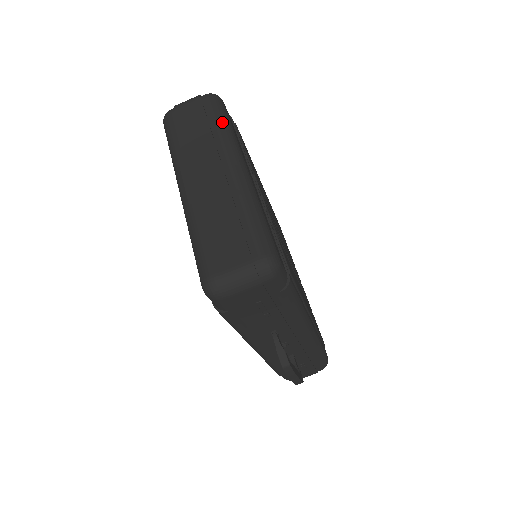
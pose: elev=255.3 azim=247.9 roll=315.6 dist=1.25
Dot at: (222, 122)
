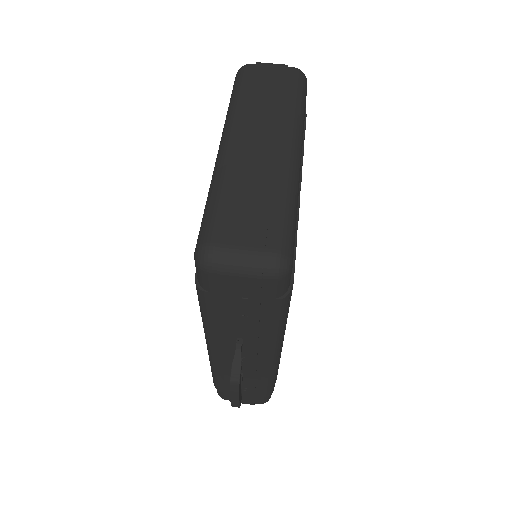
Dot at: (298, 100)
